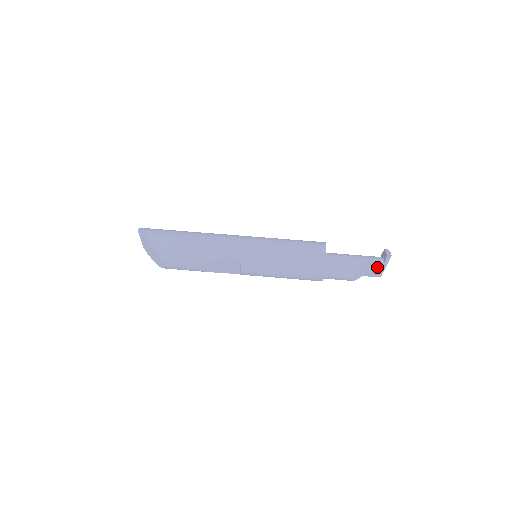
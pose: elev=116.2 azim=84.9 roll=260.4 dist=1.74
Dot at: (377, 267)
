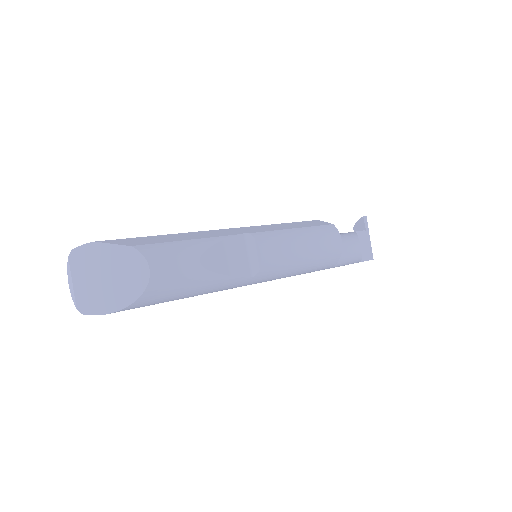
Dot at: (364, 241)
